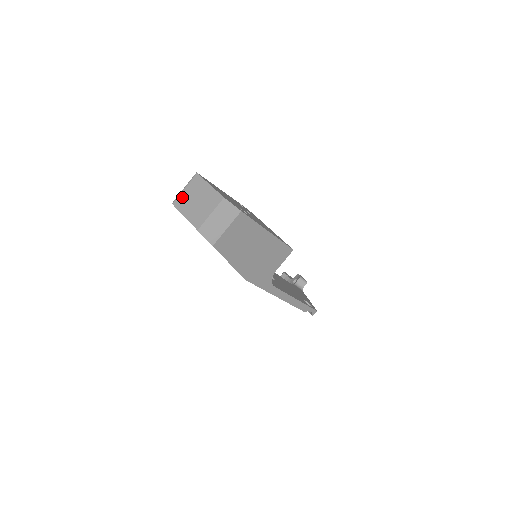
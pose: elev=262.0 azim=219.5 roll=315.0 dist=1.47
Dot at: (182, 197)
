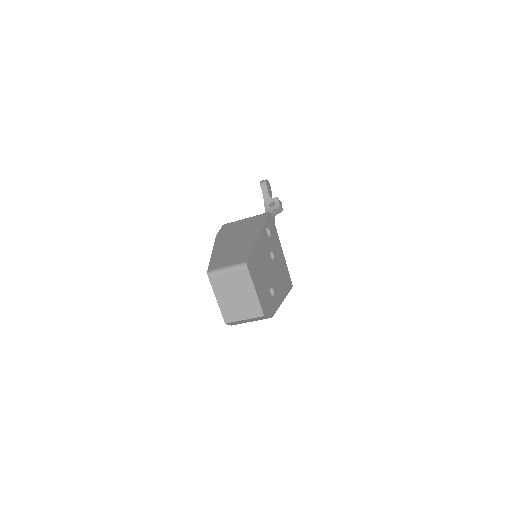
Dot at: (221, 279)
